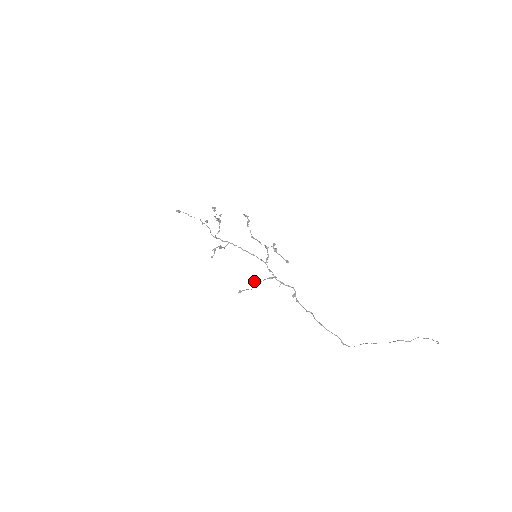
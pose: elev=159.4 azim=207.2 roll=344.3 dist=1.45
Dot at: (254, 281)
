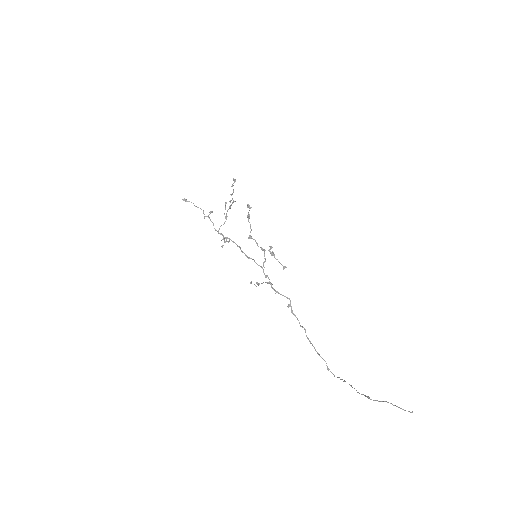
Dot at: occluded
